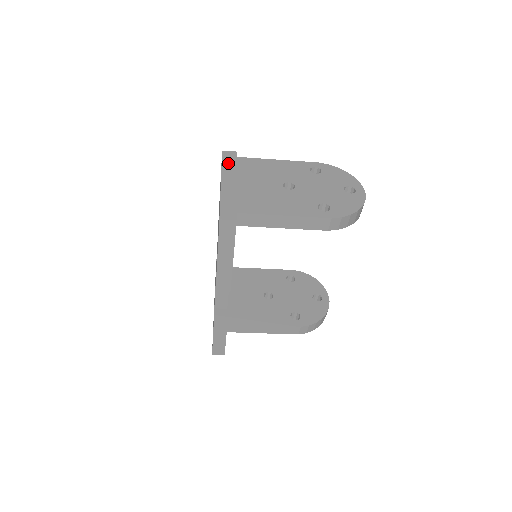
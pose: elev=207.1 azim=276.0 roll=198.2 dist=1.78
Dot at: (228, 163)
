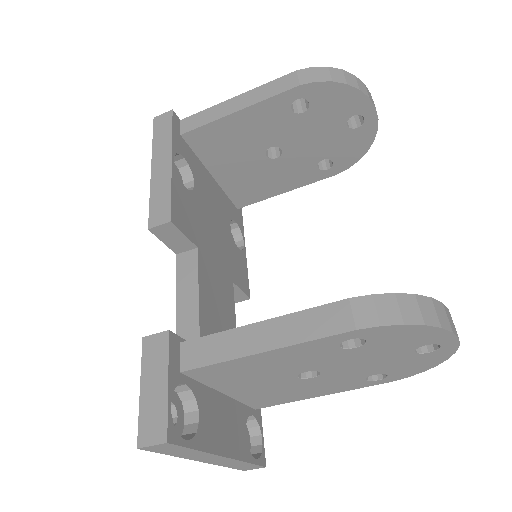
Dot at: occluded
